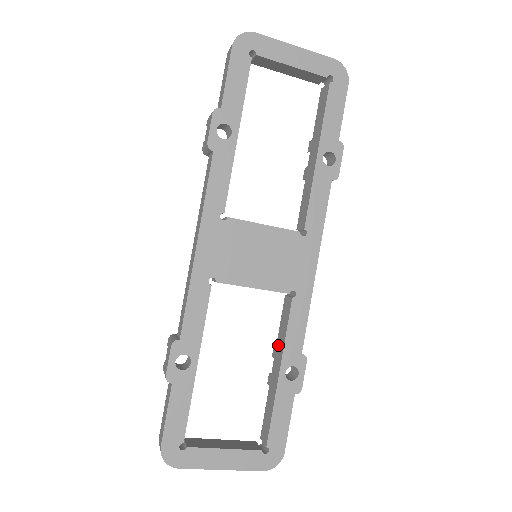
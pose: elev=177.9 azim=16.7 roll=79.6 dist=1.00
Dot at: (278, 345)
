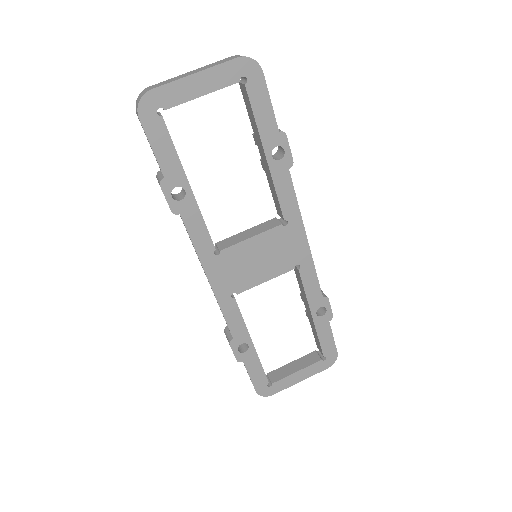
Dot at: (303, 296)
